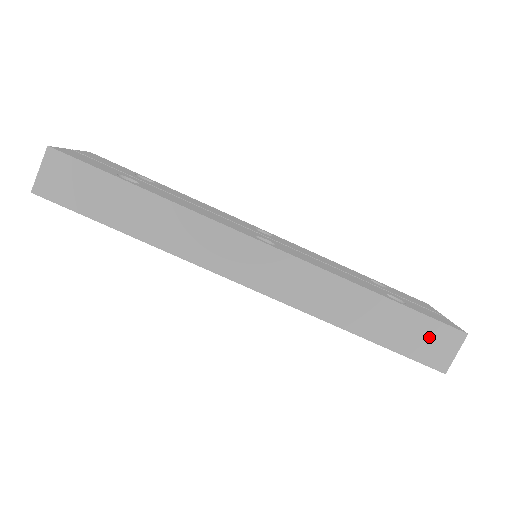
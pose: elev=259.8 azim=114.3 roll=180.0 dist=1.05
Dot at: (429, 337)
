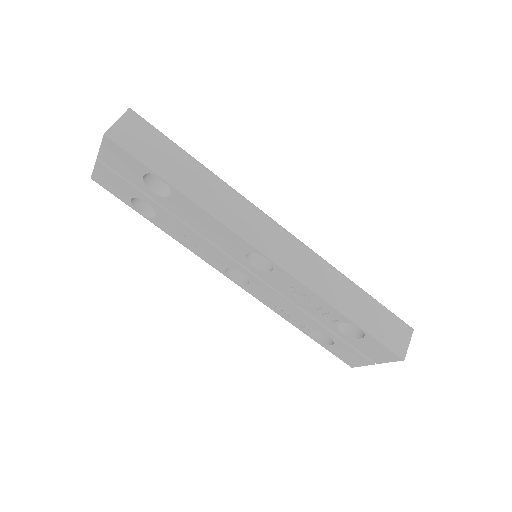
Dot at: (391, 327)
